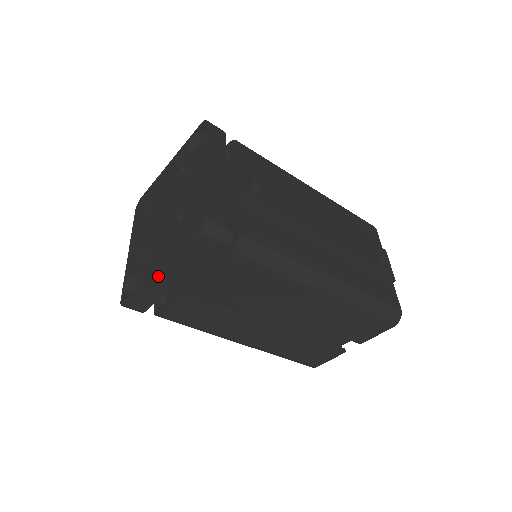
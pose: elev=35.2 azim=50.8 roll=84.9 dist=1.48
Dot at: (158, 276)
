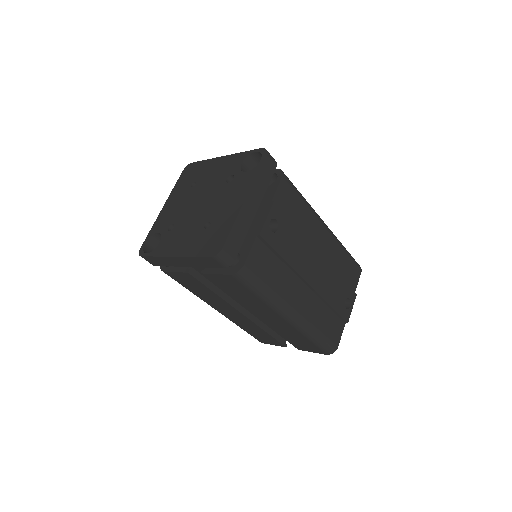
Dot at: (173, 258)
